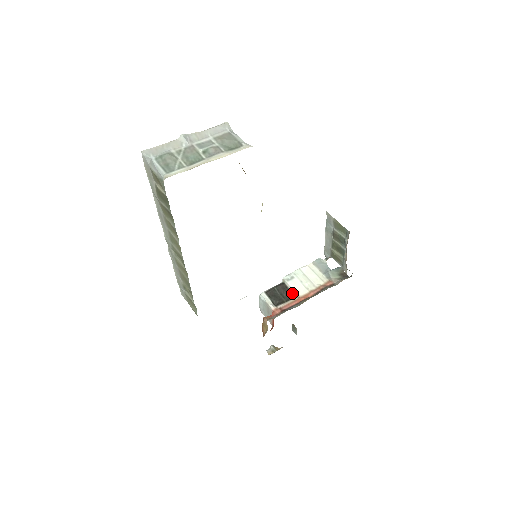
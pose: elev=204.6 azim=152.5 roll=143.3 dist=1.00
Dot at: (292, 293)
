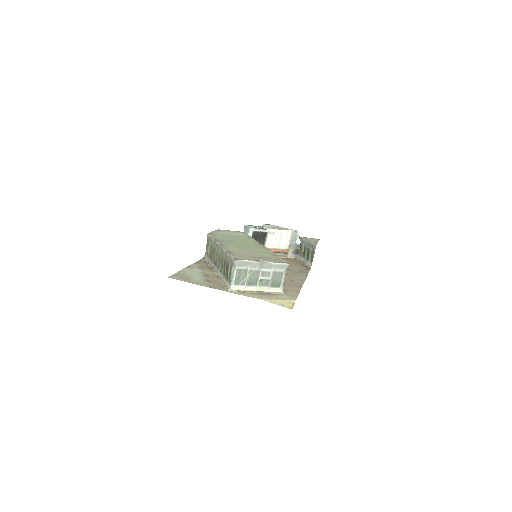
Dot at: (265, 242)
